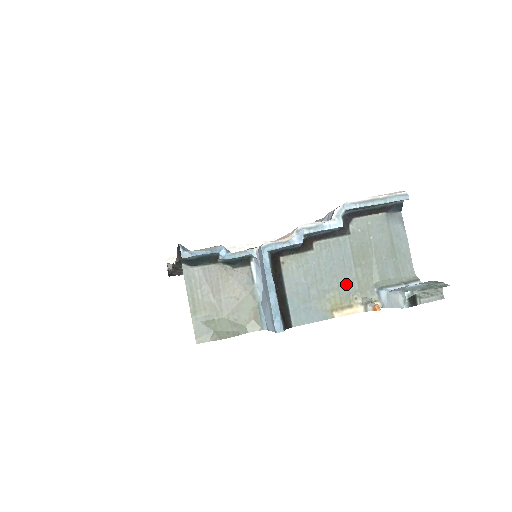
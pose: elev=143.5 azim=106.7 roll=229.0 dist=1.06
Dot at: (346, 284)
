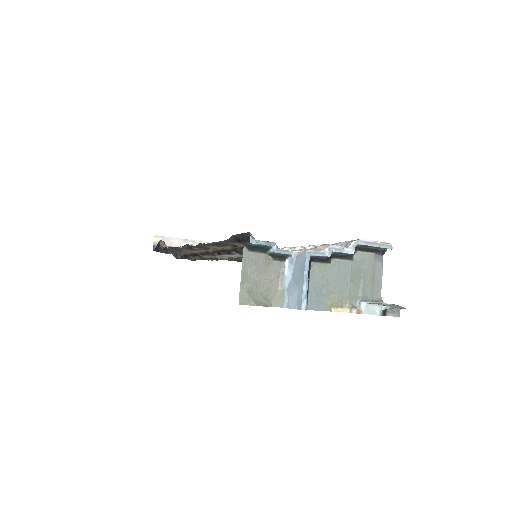
Dot at: (343, 292)
